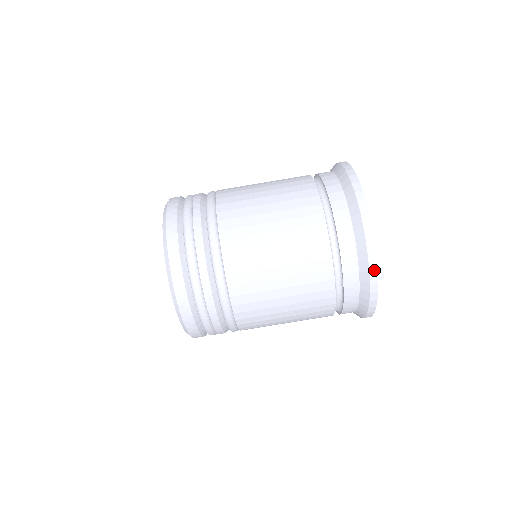
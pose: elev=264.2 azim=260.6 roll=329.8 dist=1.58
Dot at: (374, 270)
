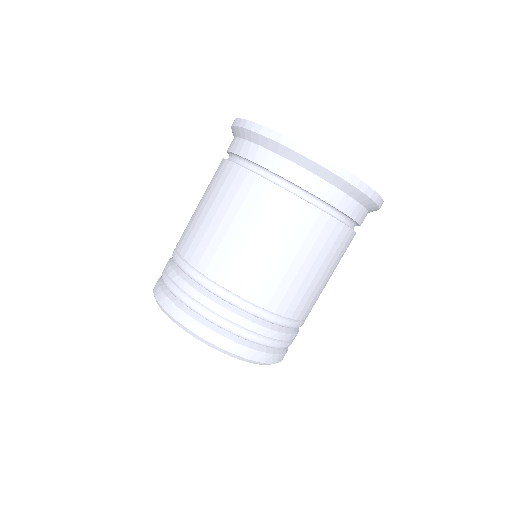
Dot at: (291, 143)
